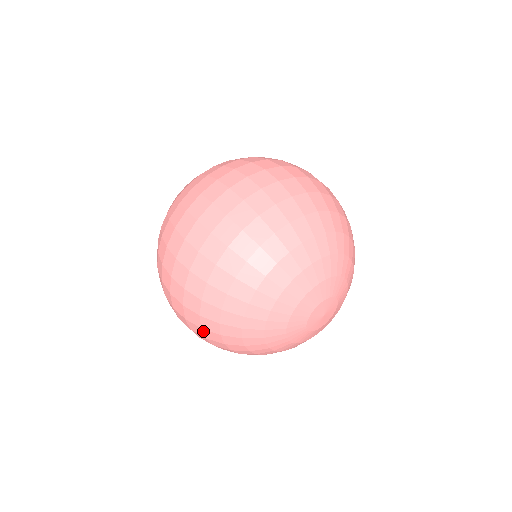
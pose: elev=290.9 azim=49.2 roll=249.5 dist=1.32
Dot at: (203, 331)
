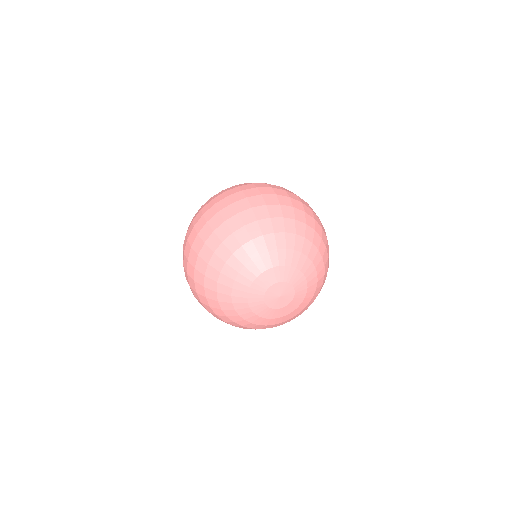
Dot at: occluded
